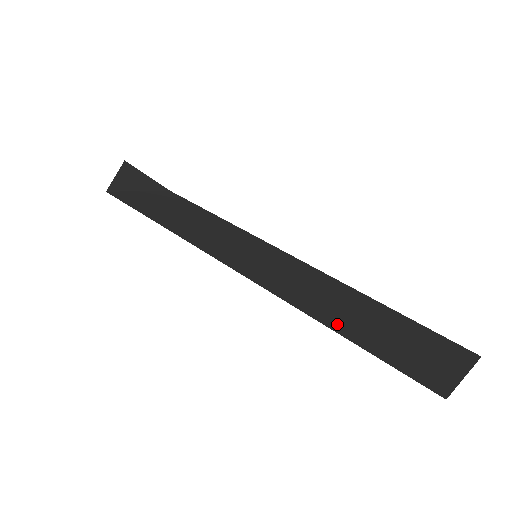
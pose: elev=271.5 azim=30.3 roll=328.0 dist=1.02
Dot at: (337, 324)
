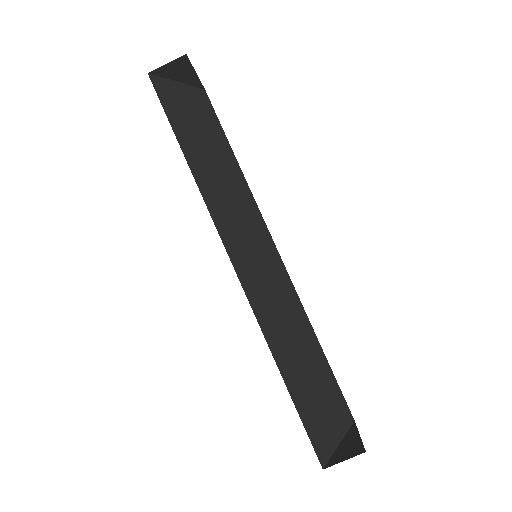
Dot at: (286, 368)
